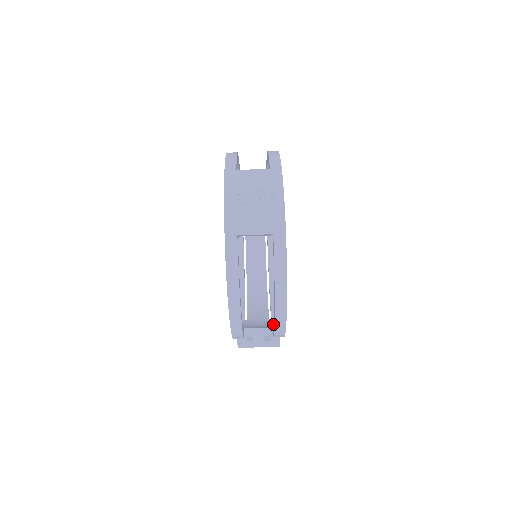
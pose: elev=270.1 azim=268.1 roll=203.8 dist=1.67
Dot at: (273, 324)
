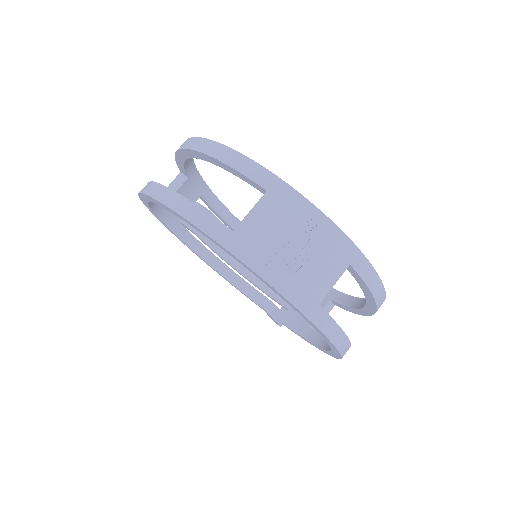
Dot at: occluded
